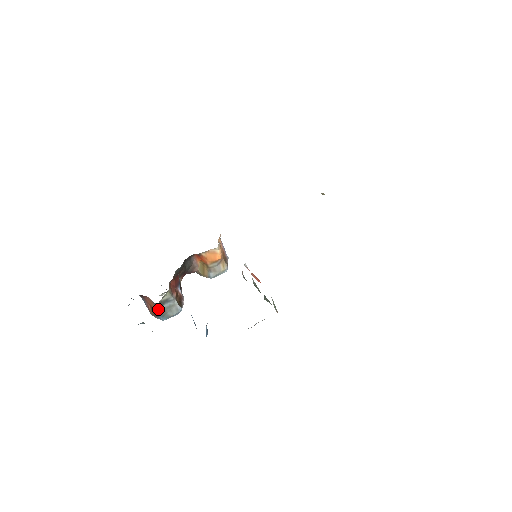
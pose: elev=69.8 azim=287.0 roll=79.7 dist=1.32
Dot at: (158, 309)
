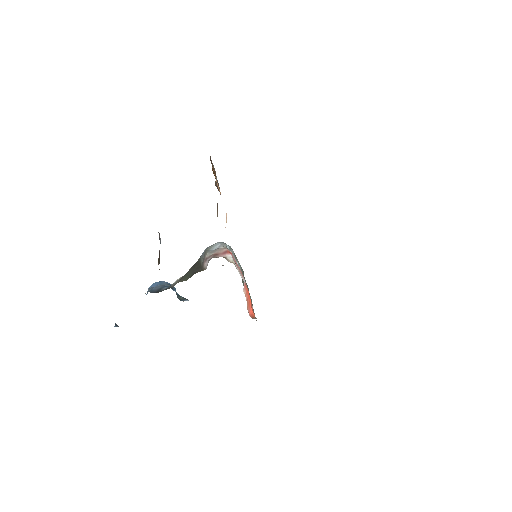
Dot at: occluded
